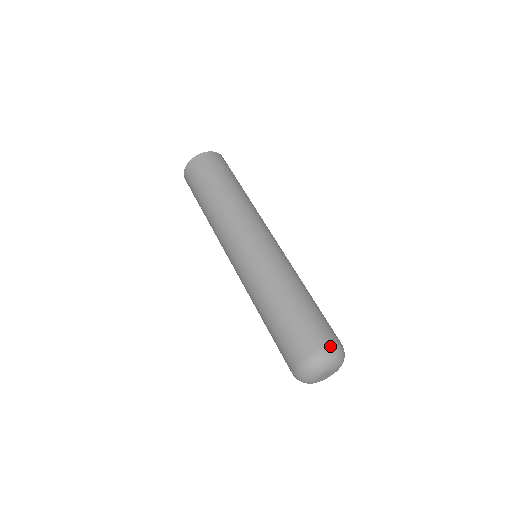
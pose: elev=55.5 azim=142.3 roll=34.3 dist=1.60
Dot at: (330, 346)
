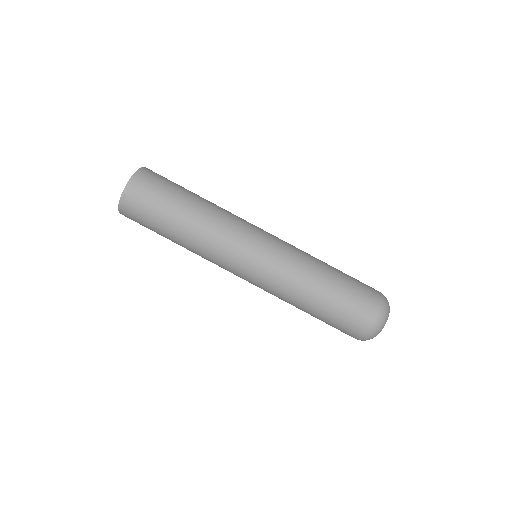
Dot at: (370, 328)
